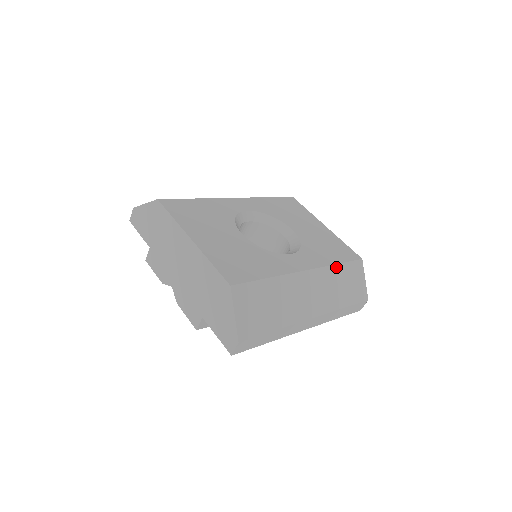
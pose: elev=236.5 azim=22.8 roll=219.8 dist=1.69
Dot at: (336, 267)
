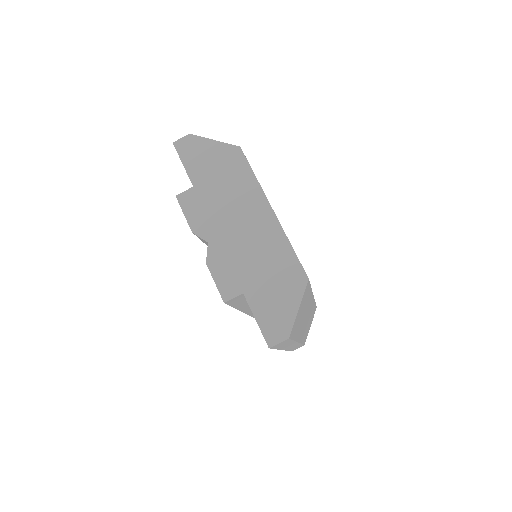
Dot at: (314, 304)
